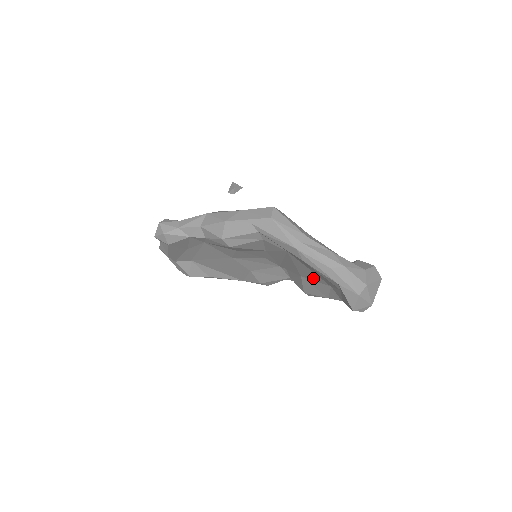
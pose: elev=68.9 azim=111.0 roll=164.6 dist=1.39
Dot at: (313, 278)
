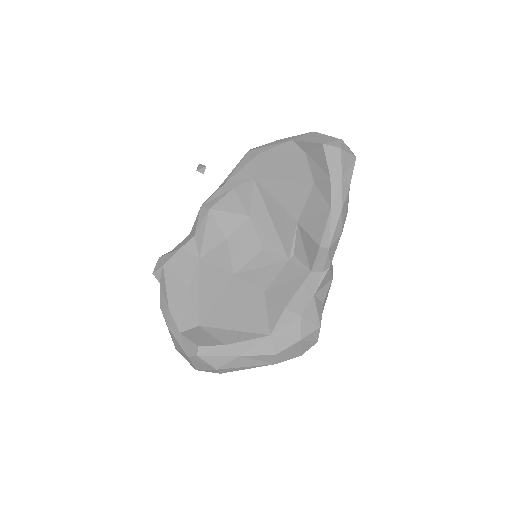
Dot at: (300, 199)
